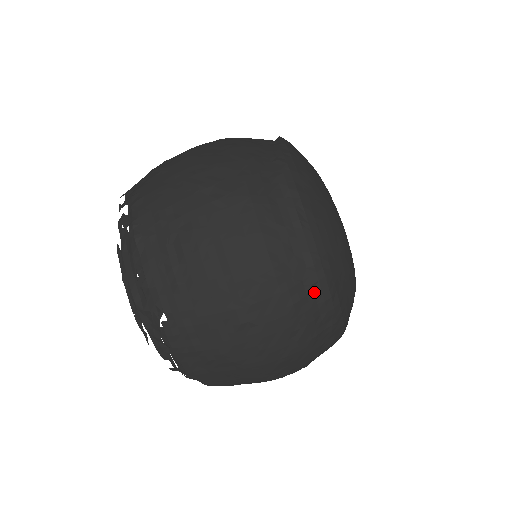
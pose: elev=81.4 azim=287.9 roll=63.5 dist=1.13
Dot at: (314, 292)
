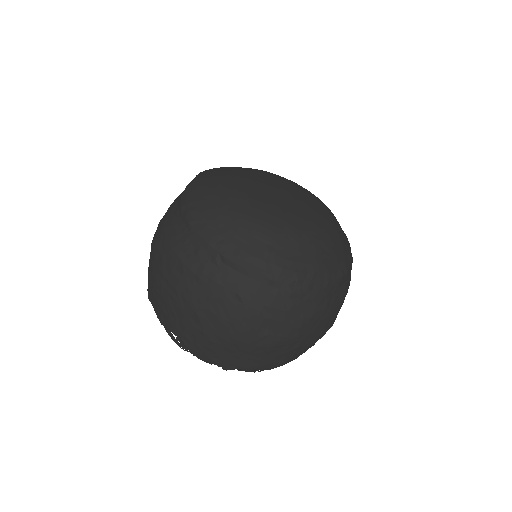
Dot at: (223, 262)
